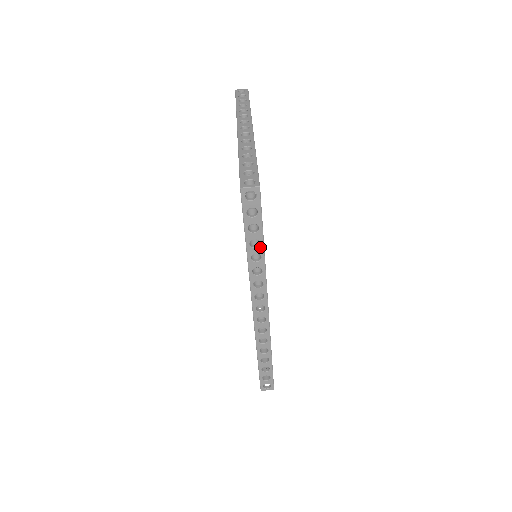
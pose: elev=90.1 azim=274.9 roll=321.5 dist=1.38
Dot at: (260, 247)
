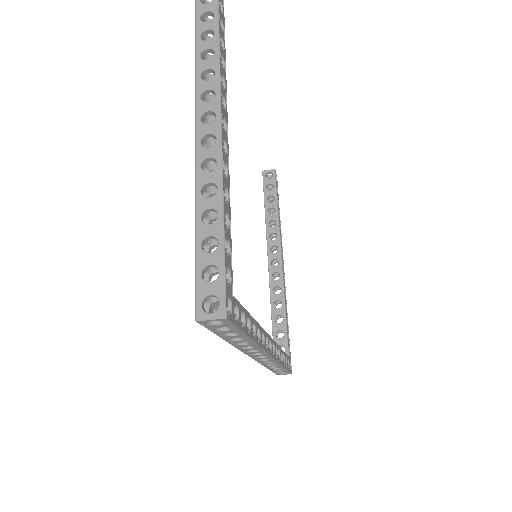
Dot at: (246, 340)
